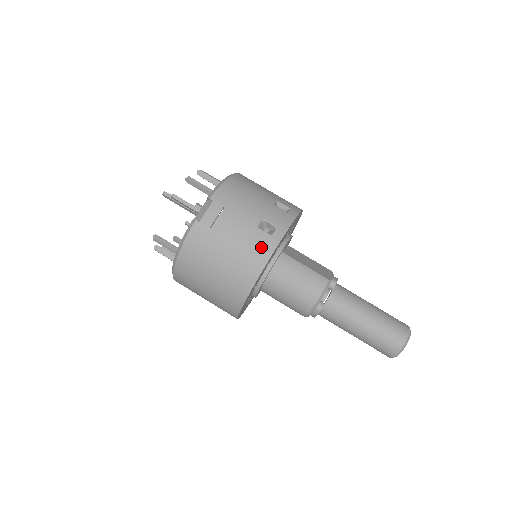
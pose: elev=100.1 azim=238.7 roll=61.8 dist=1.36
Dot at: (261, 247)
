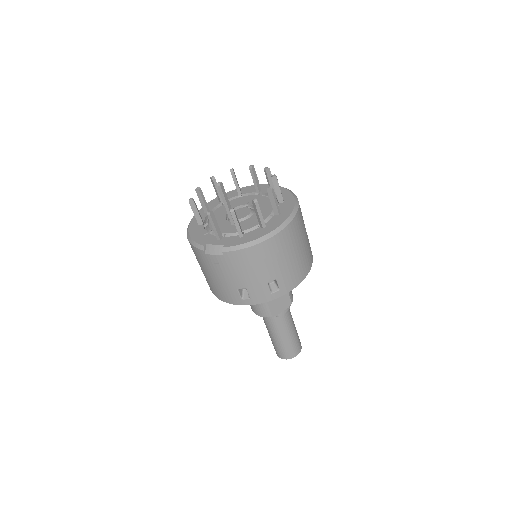
Dot at: (229, 297)
